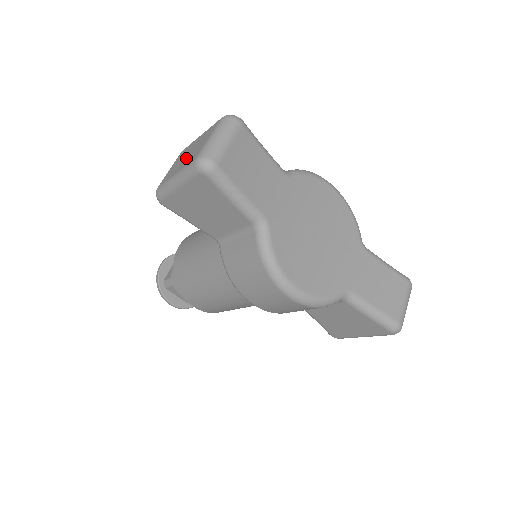
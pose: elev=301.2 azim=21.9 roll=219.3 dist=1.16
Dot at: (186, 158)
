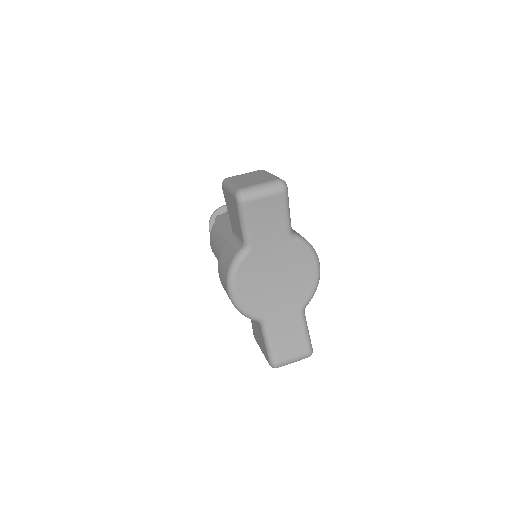
Dot at: (247, 180)
